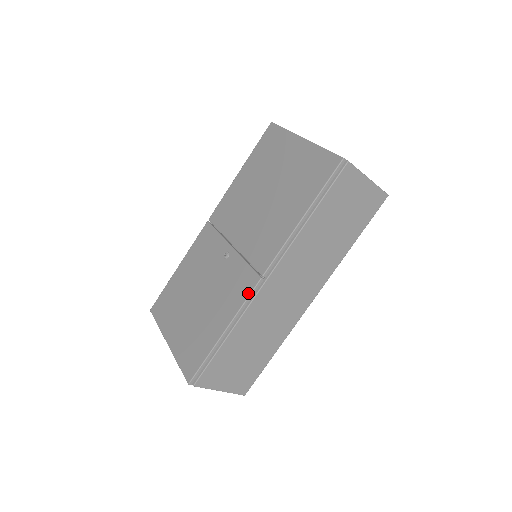
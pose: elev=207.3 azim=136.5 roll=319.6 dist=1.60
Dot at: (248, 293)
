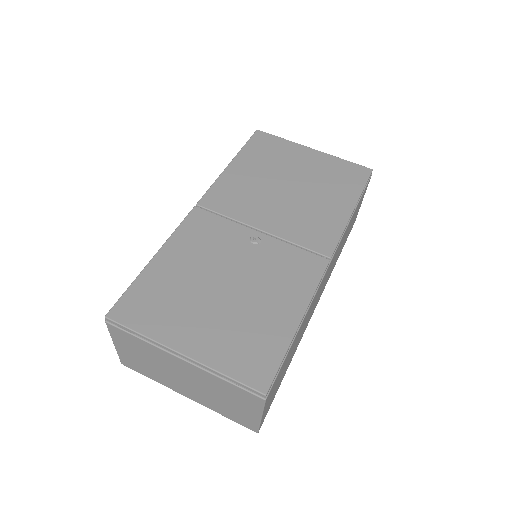
Dot at: (319, 275)
